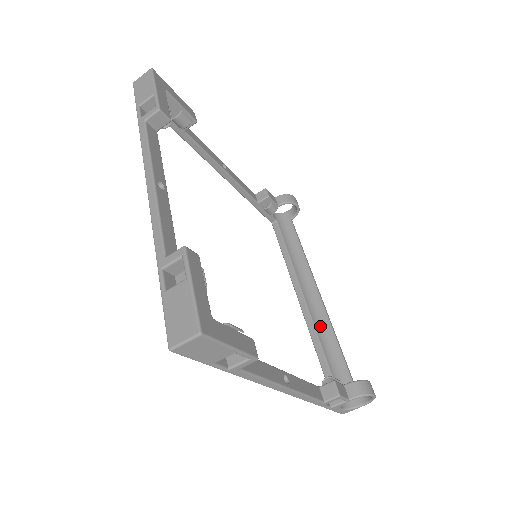
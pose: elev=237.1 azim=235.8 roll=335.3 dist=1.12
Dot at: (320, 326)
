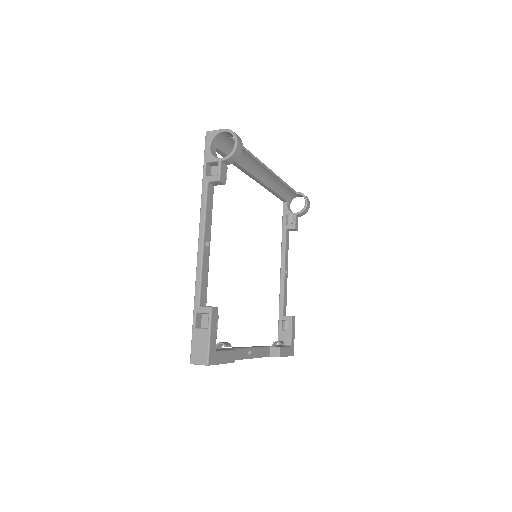
Dot at: (272, 183)
